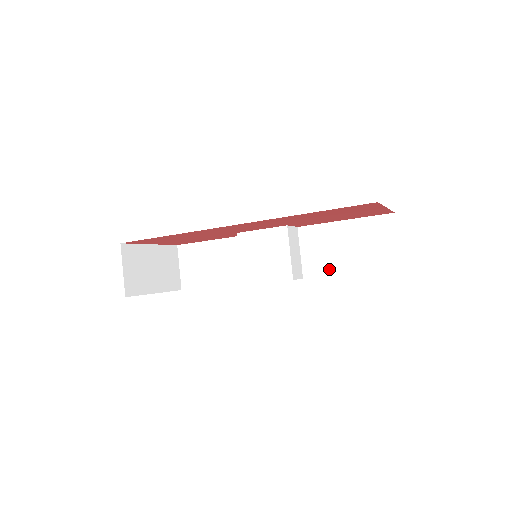
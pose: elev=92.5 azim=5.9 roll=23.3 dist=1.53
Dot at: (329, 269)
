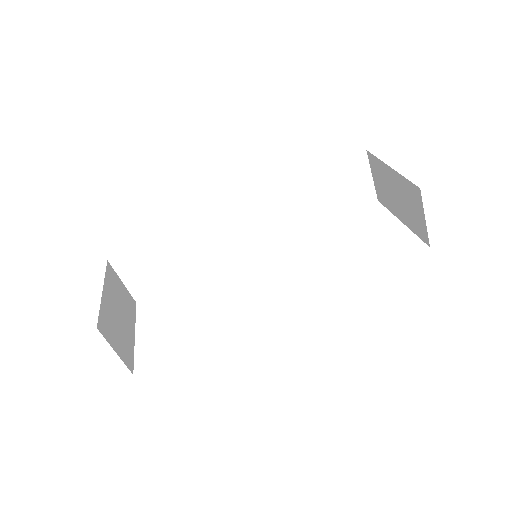
Dot at: (309, 224)
